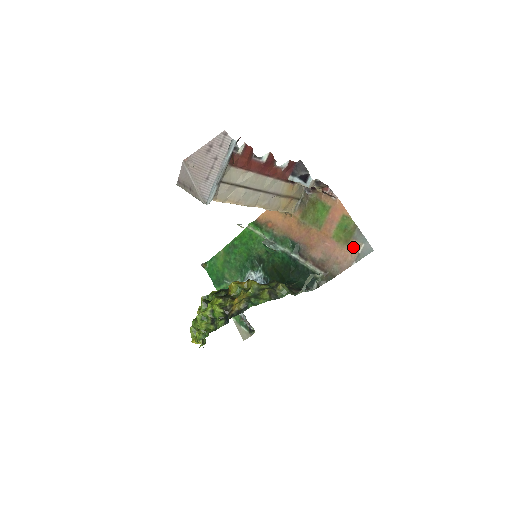
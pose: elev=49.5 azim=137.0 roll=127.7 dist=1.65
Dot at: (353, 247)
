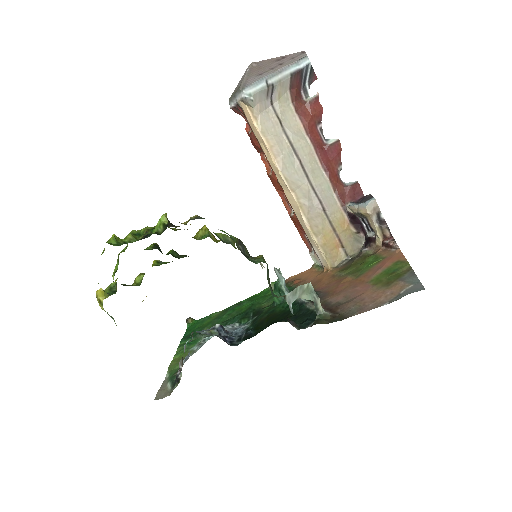
Dot at: (394, 288)
